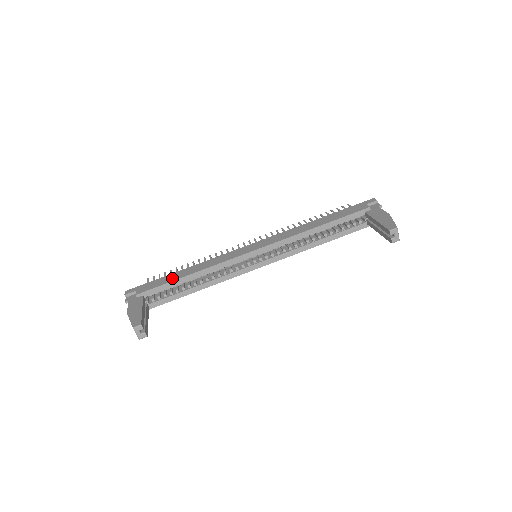
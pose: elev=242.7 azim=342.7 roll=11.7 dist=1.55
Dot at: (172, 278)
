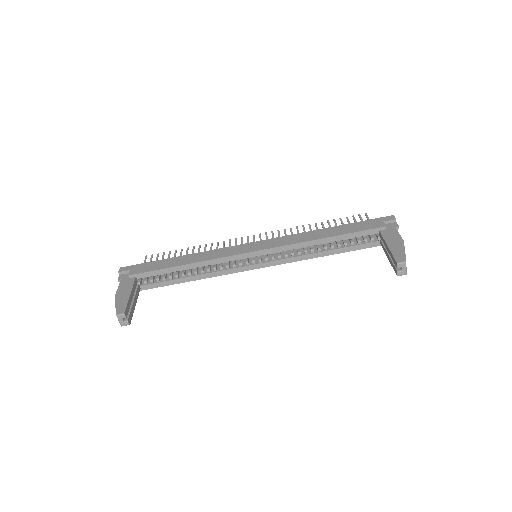
Dot at: (167, 264)
